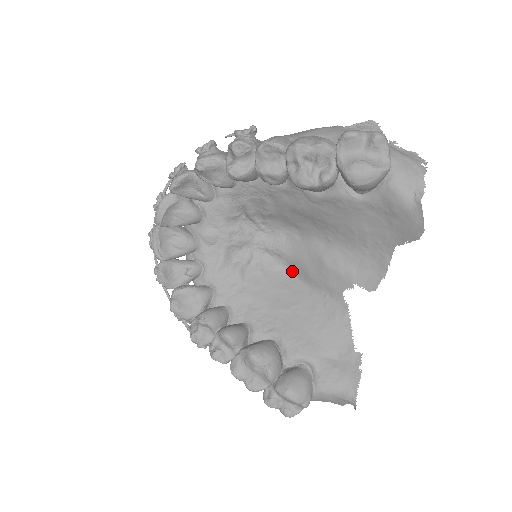
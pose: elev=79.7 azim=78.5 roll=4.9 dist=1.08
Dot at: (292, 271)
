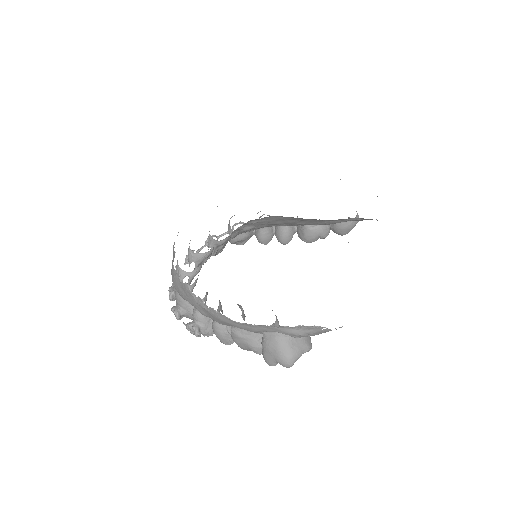
Dot at: occluded
